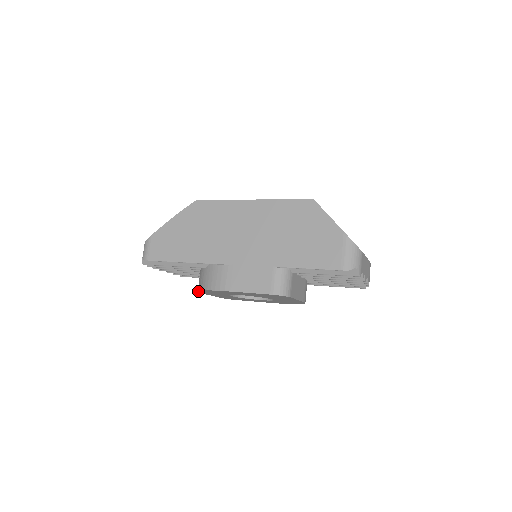
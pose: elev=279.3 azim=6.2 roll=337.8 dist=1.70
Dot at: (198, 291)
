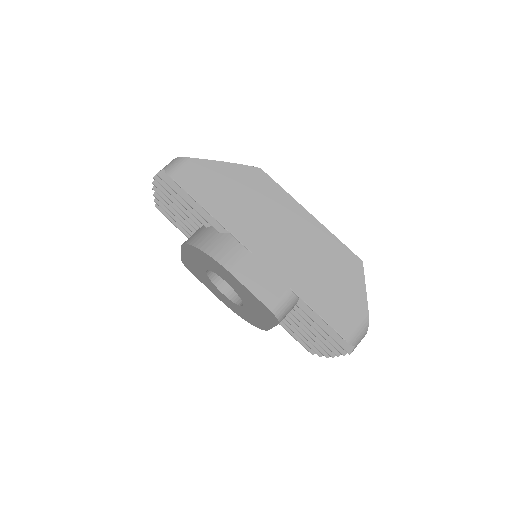
Dot at: (188, 244)
